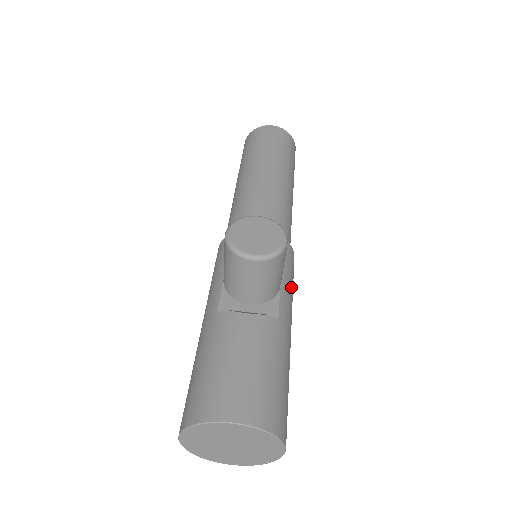
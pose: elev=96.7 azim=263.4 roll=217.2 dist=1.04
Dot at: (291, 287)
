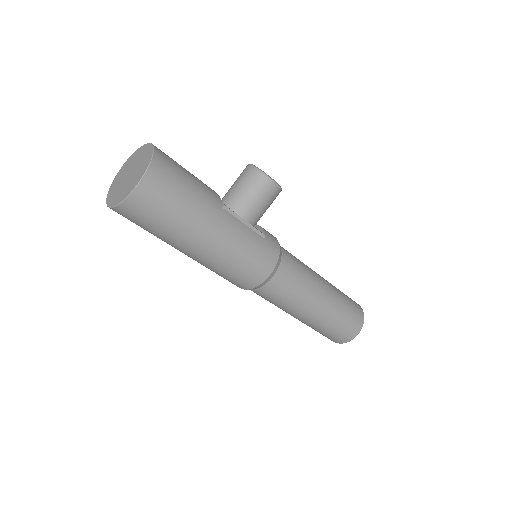
Dot at: (249, 244)
